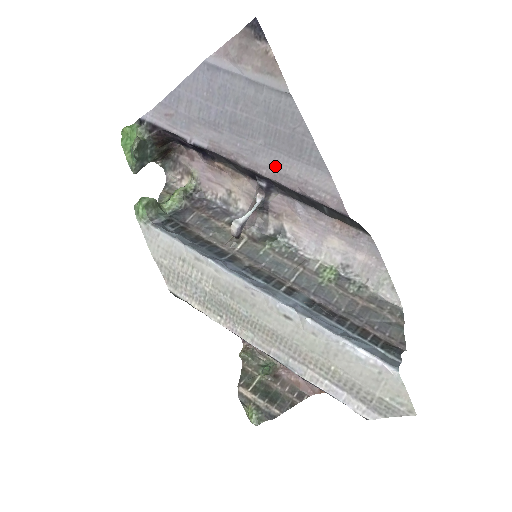
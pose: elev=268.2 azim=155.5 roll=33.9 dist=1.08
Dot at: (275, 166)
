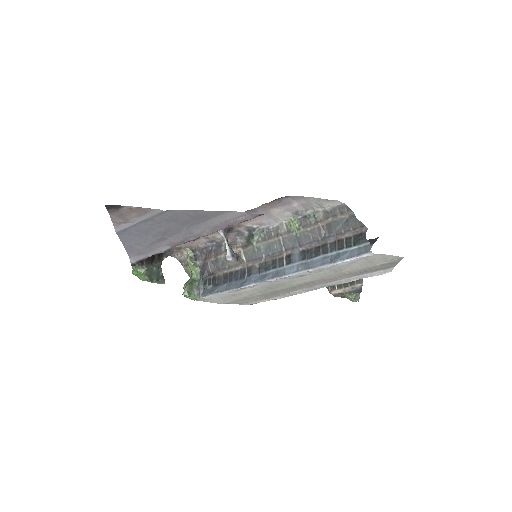
Dot at: (206, 228)
